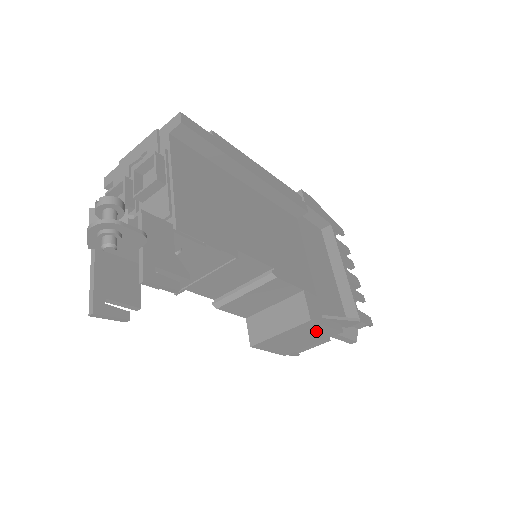
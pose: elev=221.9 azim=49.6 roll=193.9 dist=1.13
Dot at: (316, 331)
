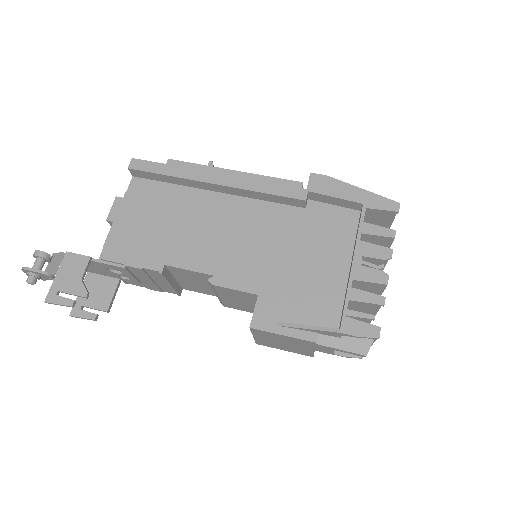
Dot at: (283, 338)
